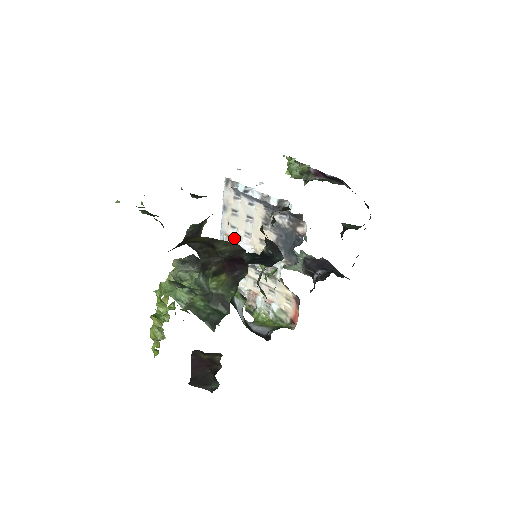
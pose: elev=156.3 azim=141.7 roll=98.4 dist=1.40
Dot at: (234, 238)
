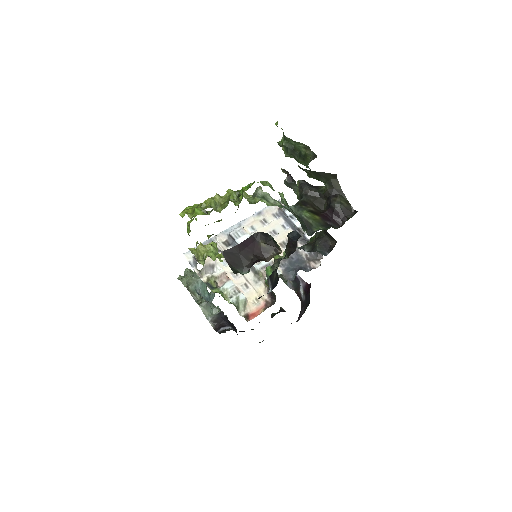
Dot at: (248, 234)
